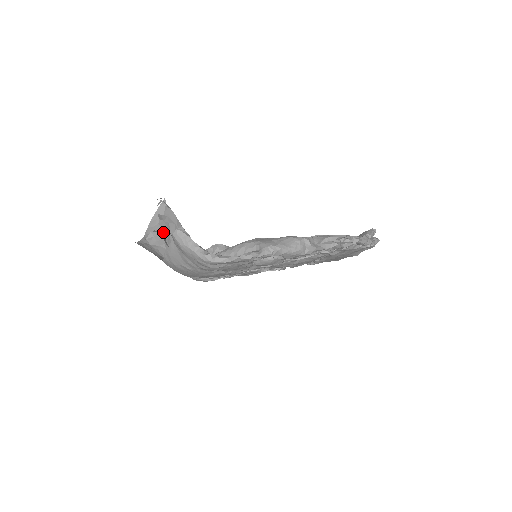
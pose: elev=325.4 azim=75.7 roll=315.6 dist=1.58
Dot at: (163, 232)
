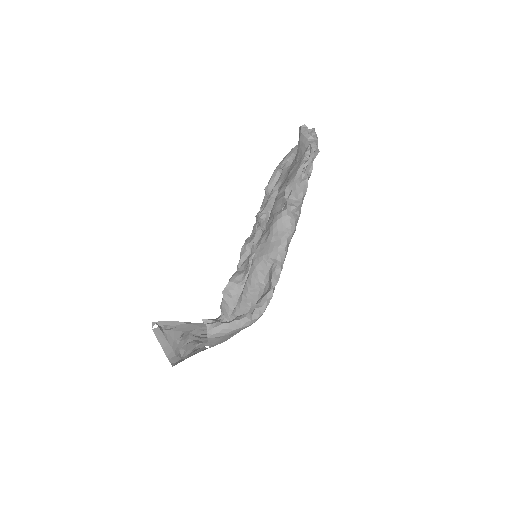
Dot at: (189, 340)
